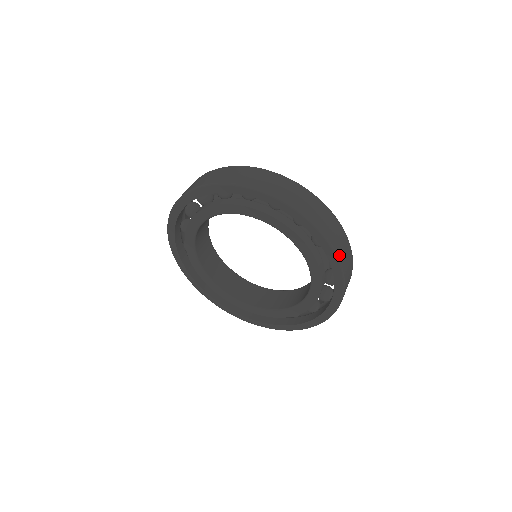
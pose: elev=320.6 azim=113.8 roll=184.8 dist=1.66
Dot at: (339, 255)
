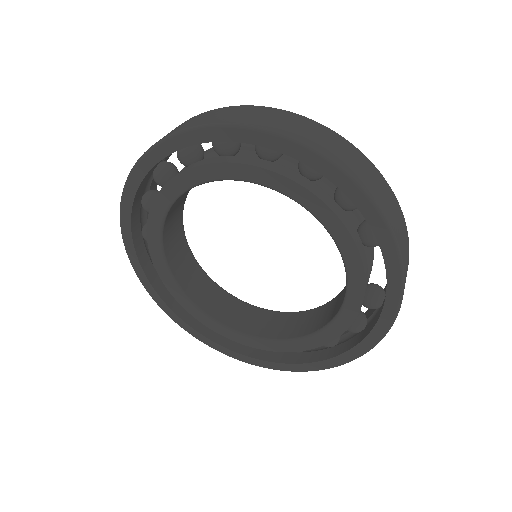
Dot at: (403, 261)
